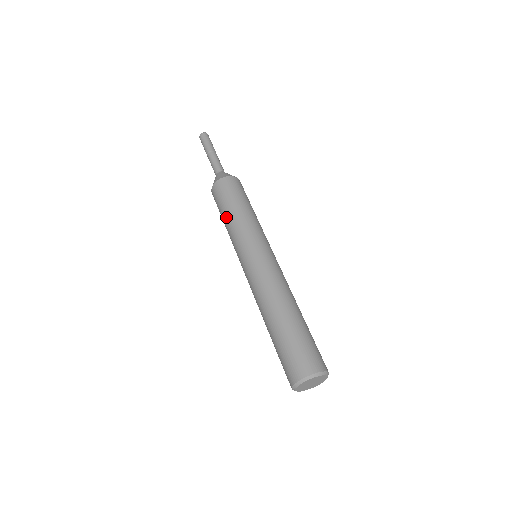
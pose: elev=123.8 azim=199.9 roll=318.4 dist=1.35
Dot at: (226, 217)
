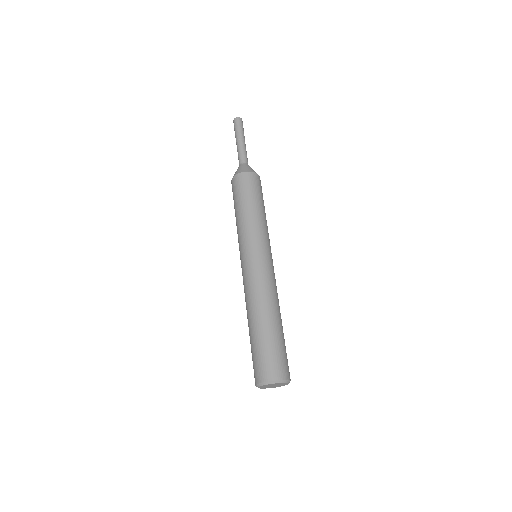
Dot at: (240, 211)
